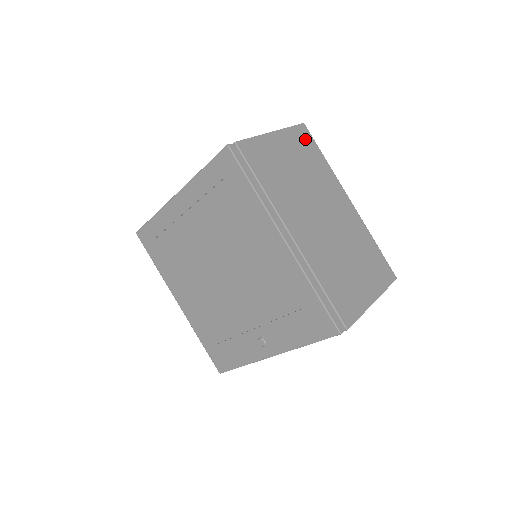
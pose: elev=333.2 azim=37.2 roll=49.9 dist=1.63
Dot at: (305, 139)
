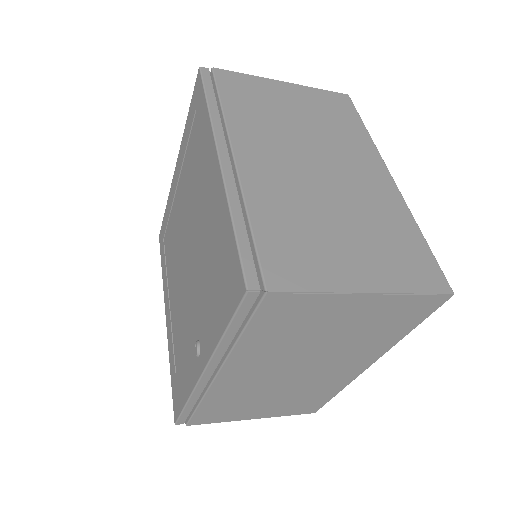
Dot at: (339, 104)
